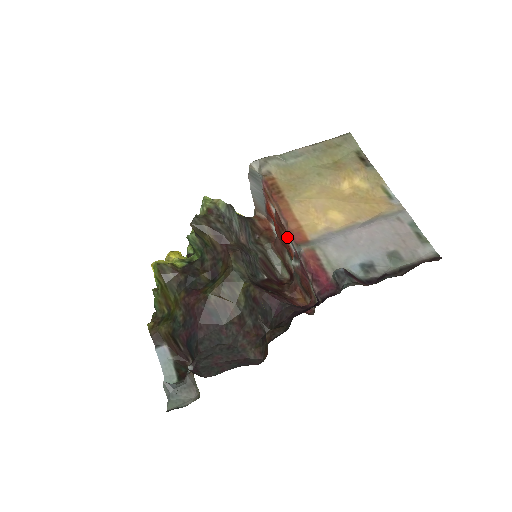
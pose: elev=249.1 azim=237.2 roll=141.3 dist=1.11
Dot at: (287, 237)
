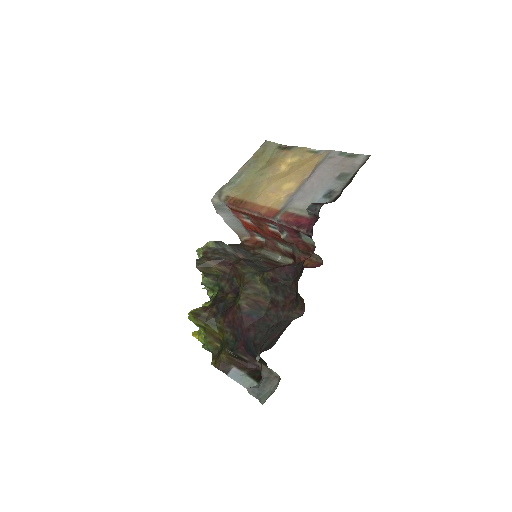
Dot at: (268, 227)
